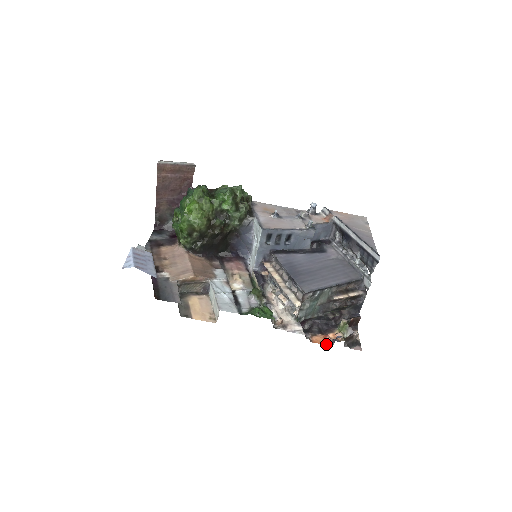
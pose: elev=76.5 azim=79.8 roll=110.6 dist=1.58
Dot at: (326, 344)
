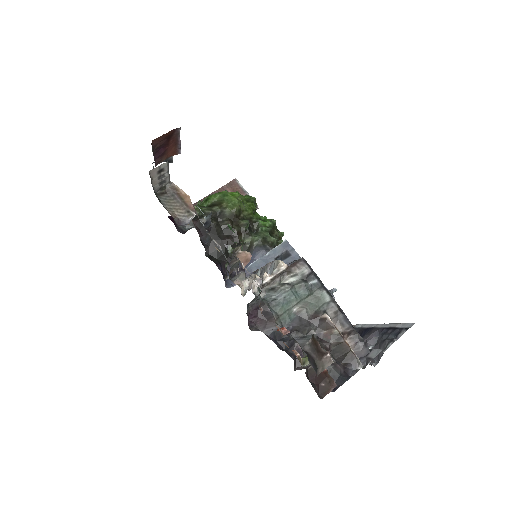
Dot at: (277, 327)
